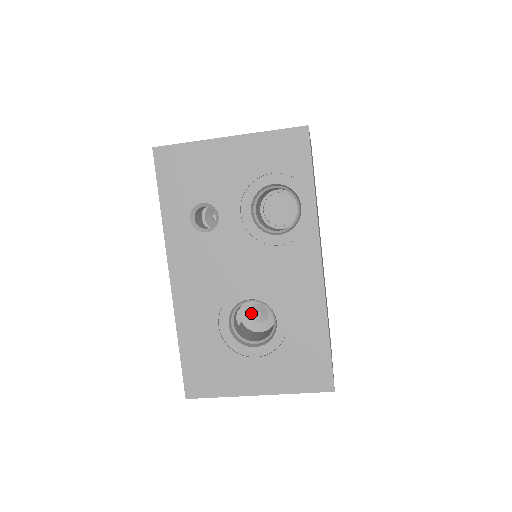
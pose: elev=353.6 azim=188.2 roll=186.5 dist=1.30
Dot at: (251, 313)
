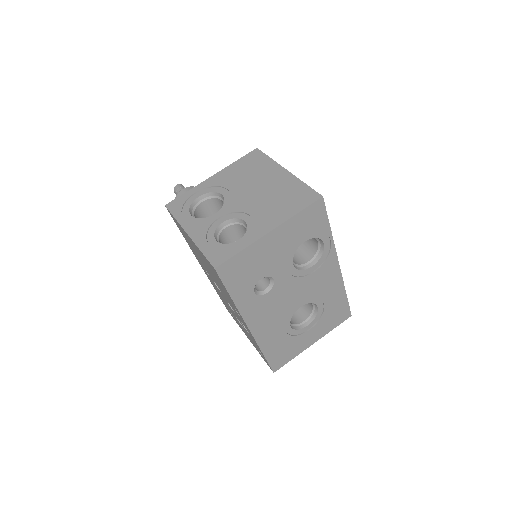
Dot at: occluded
